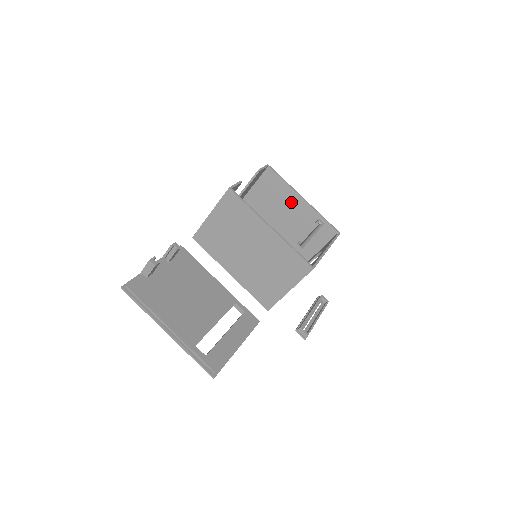
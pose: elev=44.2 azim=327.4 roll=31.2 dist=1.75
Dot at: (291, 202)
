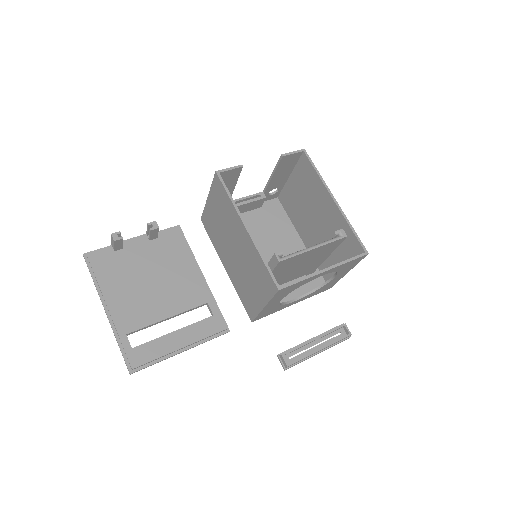
Dot at: (323, 200)
